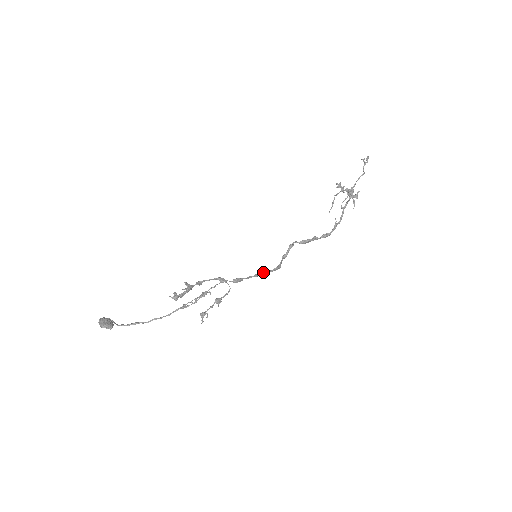
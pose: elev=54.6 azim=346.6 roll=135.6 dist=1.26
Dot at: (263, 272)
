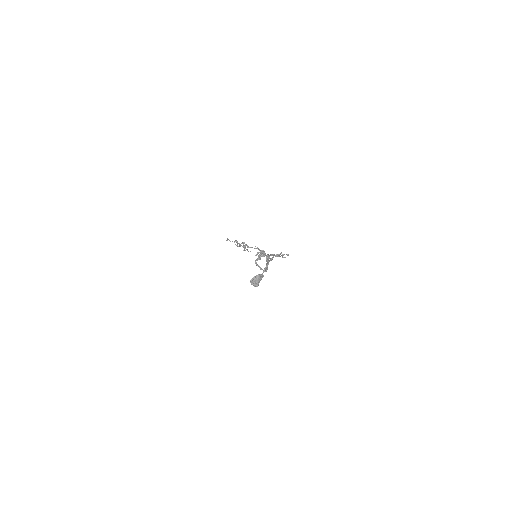
Dot at: (267, 264)
